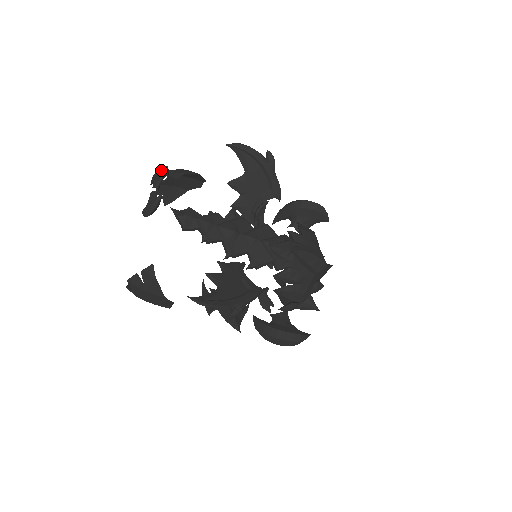
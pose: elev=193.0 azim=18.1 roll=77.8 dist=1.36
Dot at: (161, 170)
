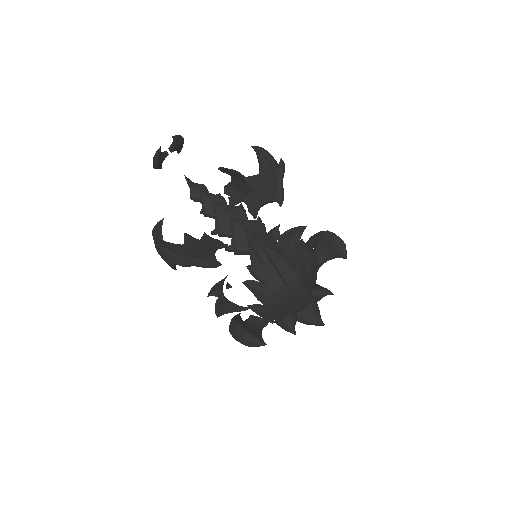
Dot at: occluded
